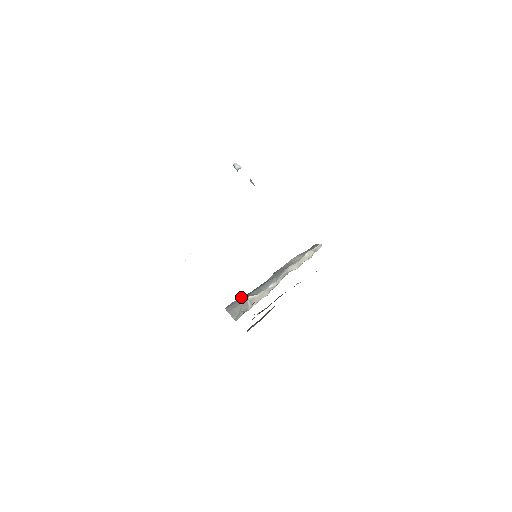
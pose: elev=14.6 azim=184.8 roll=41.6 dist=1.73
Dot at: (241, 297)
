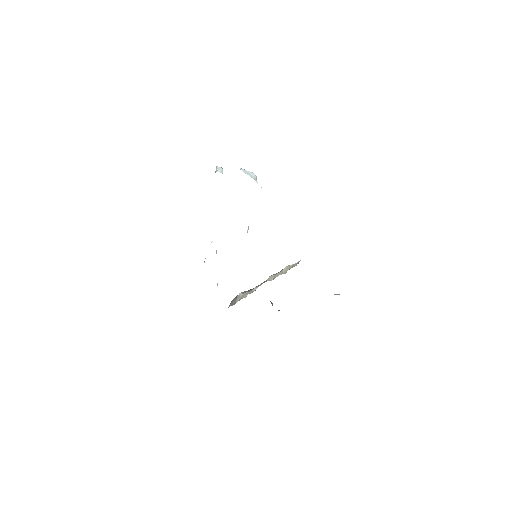
Dot at: occluded
